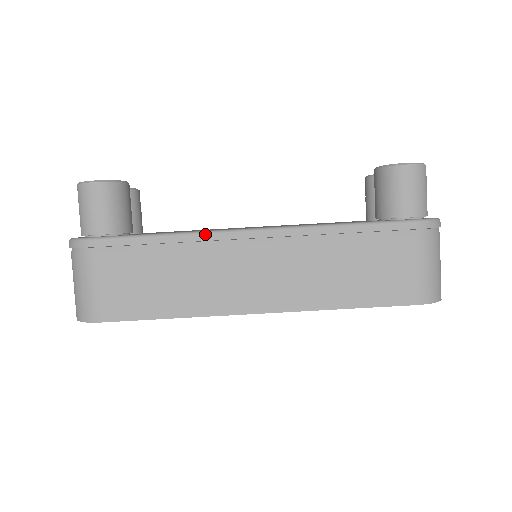
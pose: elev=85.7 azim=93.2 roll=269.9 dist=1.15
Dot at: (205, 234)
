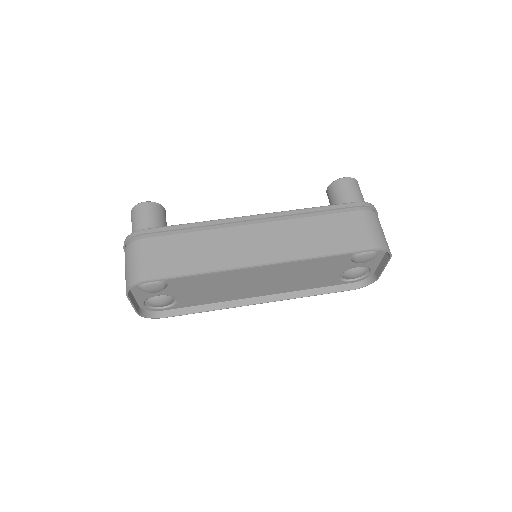
Dot at: (221, 220)
